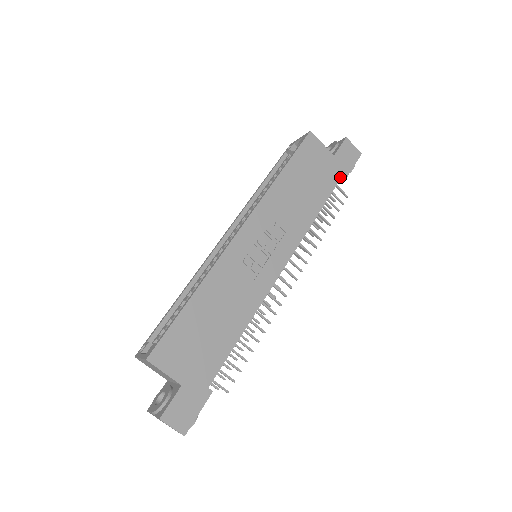
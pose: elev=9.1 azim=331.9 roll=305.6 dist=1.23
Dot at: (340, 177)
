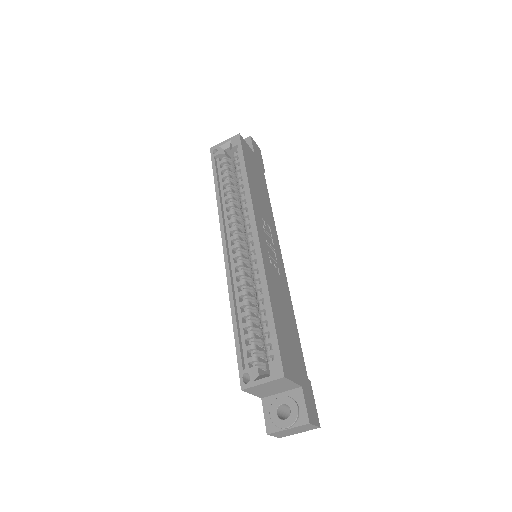
Dot at: (263, 171)
